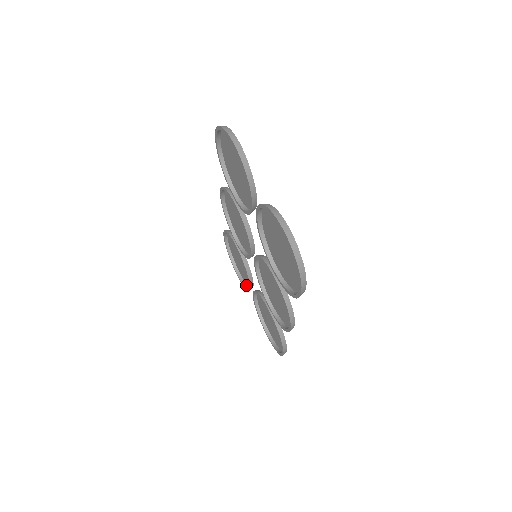
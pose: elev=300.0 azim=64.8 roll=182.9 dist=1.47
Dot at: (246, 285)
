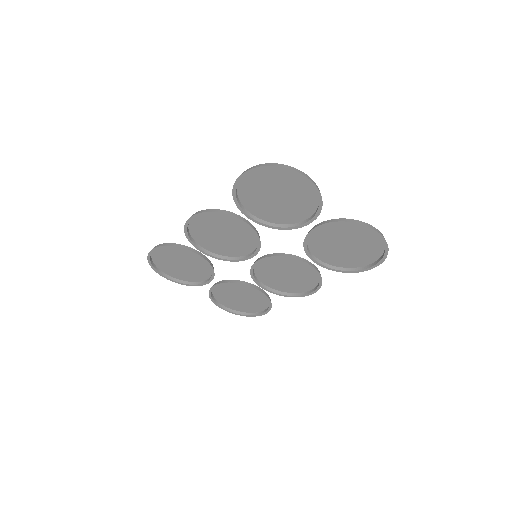
Dot at: (186, 282)
